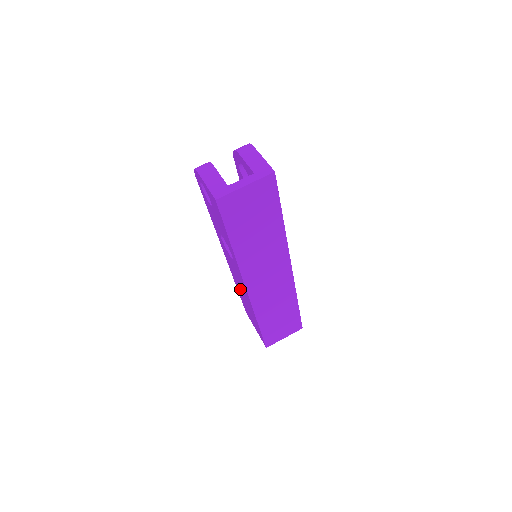
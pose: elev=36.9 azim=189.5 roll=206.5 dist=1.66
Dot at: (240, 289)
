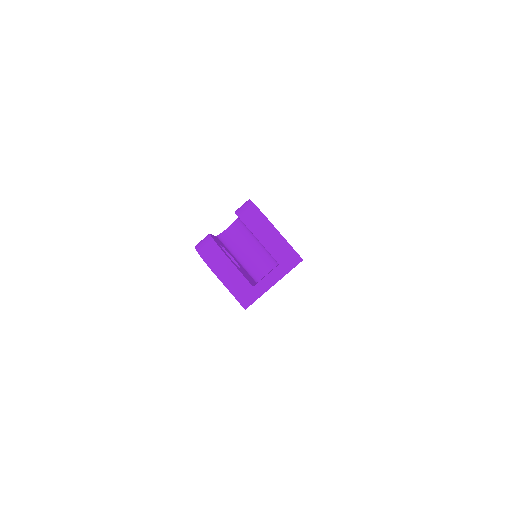
Dot at: occluded
